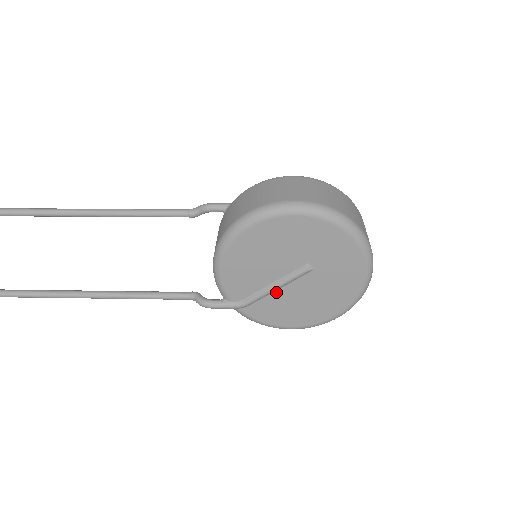
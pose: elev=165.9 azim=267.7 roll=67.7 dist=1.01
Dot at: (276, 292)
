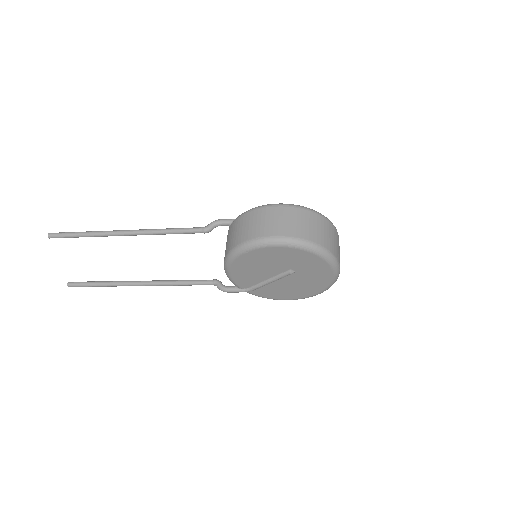
Dot at: (271, 283)
